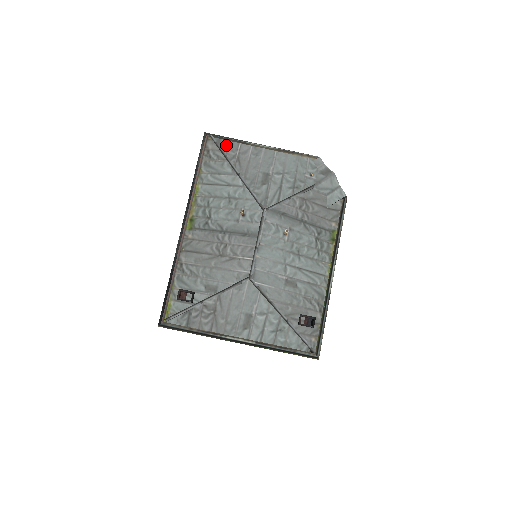
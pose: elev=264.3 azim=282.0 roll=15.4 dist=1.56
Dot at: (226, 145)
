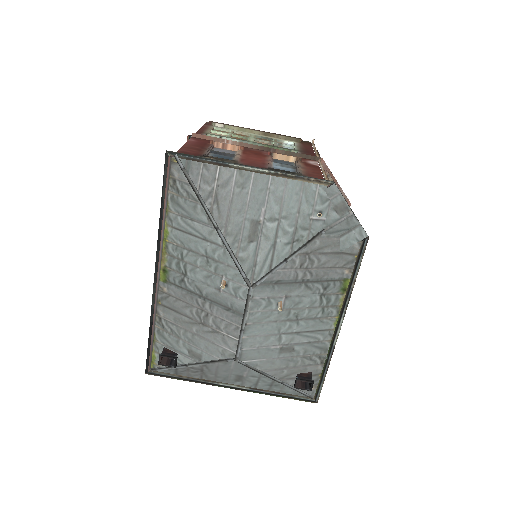
Dot at: (198, 172)
